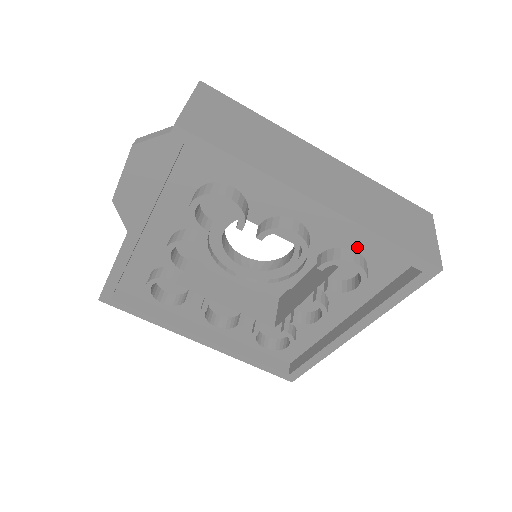
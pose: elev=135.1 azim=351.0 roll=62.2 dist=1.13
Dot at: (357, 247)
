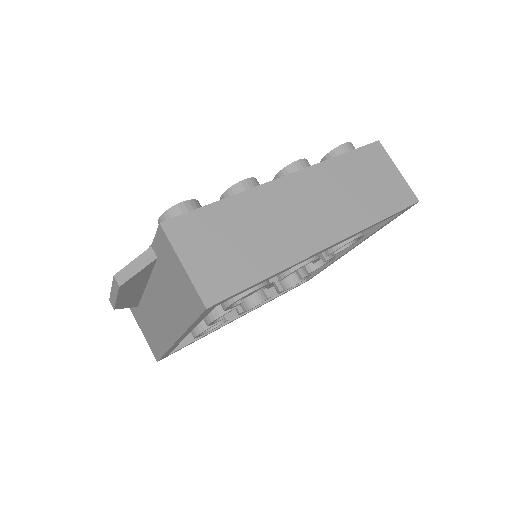
Dot at: occluded
